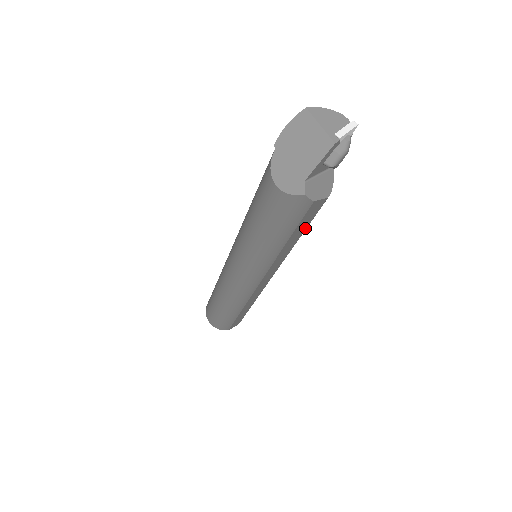
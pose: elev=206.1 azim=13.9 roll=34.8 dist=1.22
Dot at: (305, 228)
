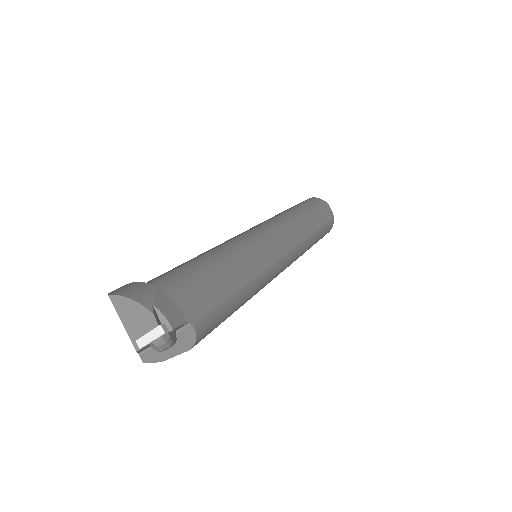
Dot at: occluded
